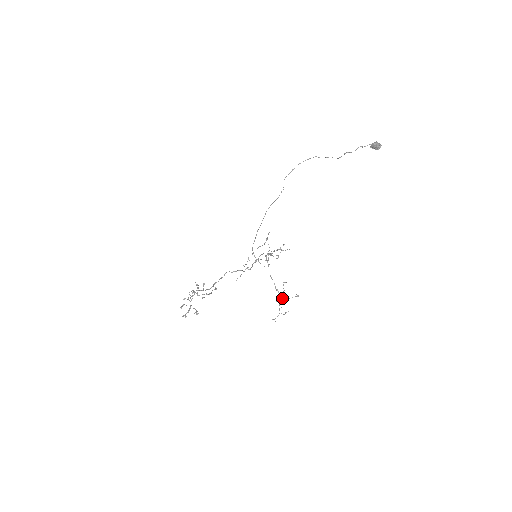
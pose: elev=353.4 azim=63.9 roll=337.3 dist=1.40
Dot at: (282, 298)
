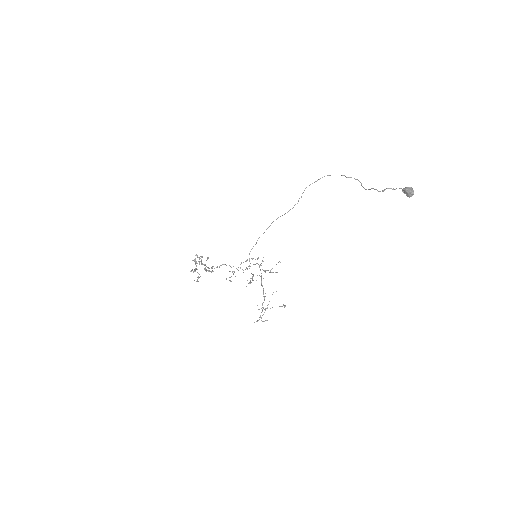
Dot at: occluded
